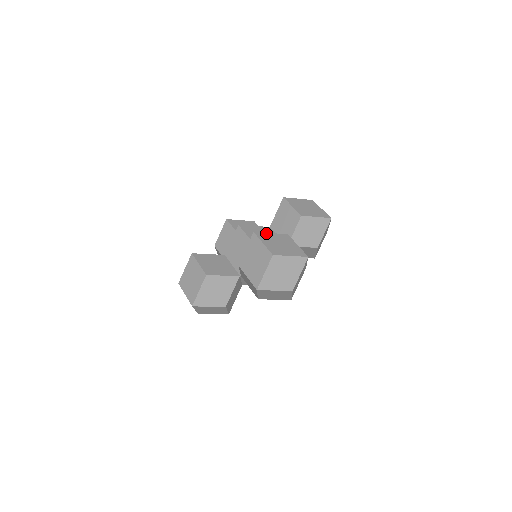
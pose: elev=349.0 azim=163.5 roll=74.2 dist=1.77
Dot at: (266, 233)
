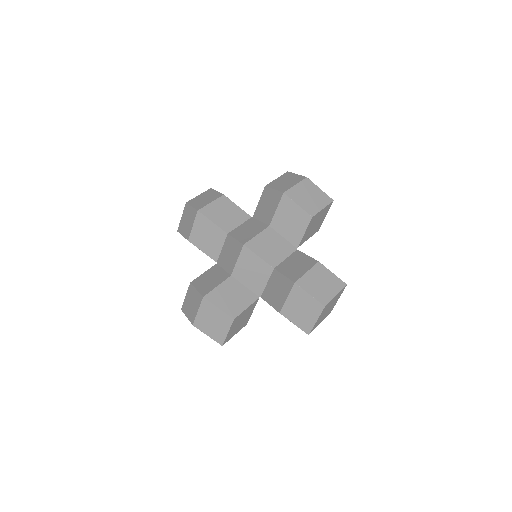
Dot at: (304, 276)
